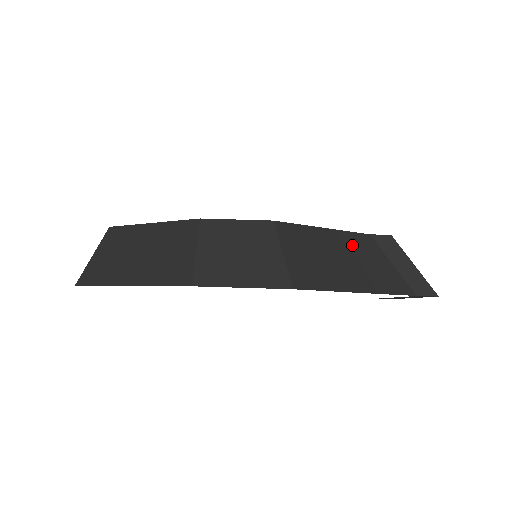
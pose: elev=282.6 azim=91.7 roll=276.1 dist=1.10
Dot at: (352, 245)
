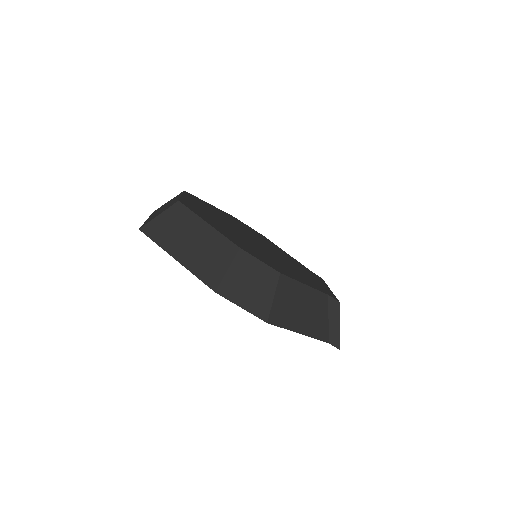
Dot at: (314, 300)
